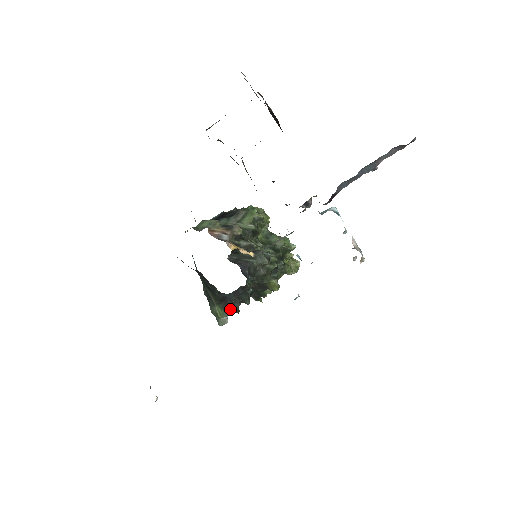
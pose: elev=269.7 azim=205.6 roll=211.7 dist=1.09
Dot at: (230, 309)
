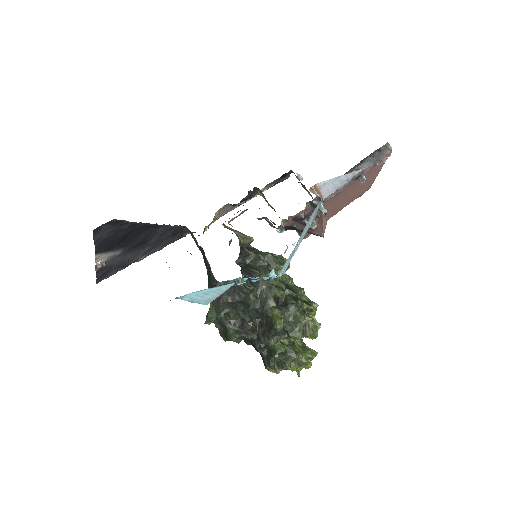
Dot at: (220, 309)
